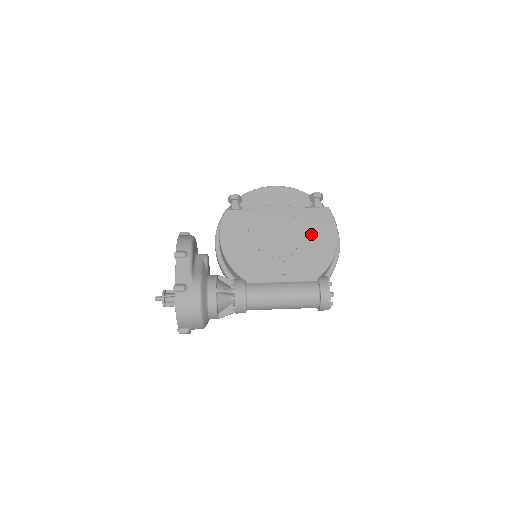
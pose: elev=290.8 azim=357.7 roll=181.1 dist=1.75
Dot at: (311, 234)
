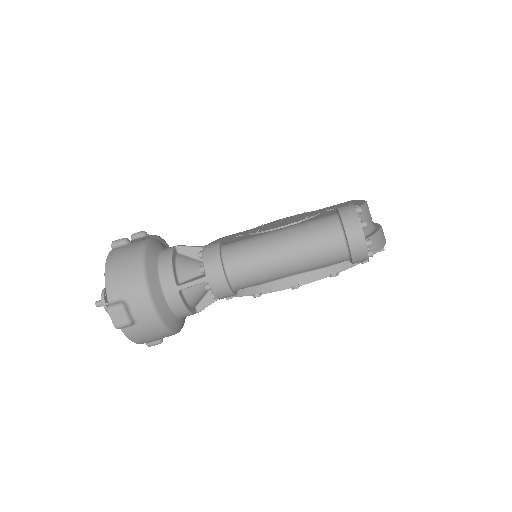
Dot at: (327, 211)
